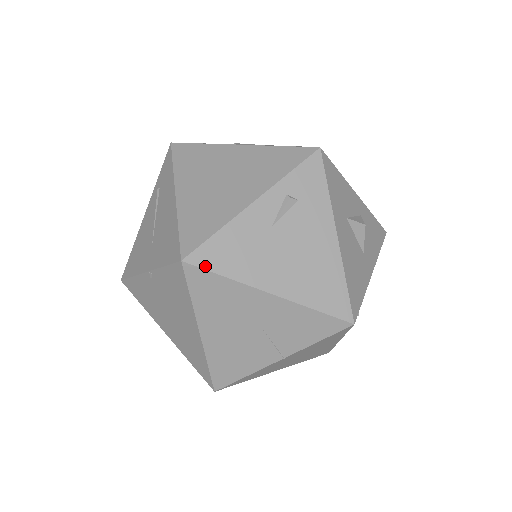
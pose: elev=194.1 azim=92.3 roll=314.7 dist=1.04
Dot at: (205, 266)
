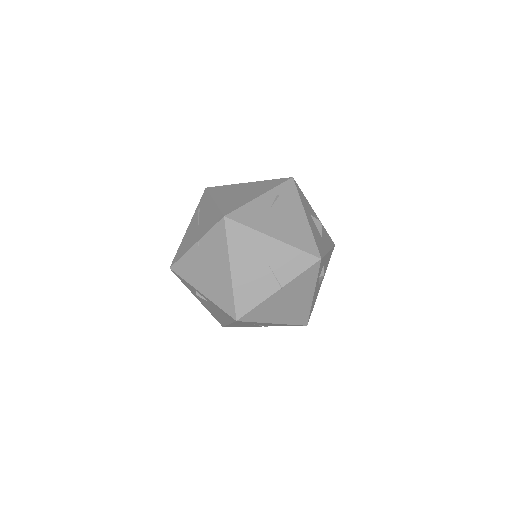
Dot at: (237, 220)
